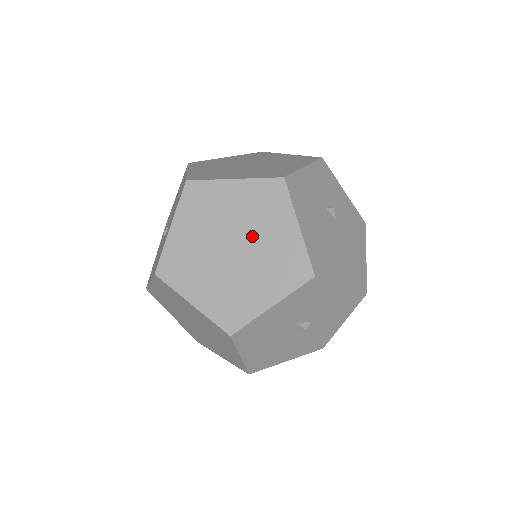
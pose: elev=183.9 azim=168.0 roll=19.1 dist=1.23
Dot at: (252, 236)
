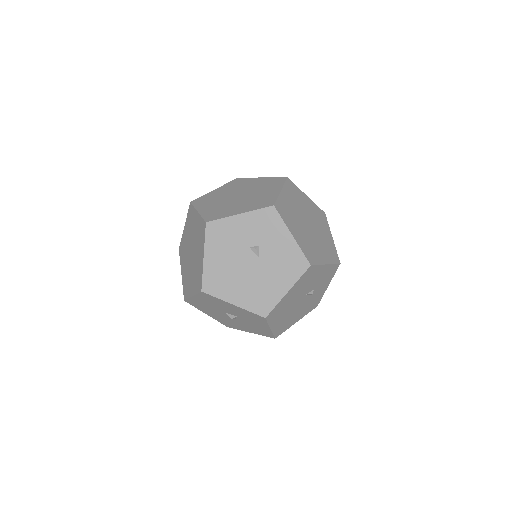
Dot at: (195, 251)
